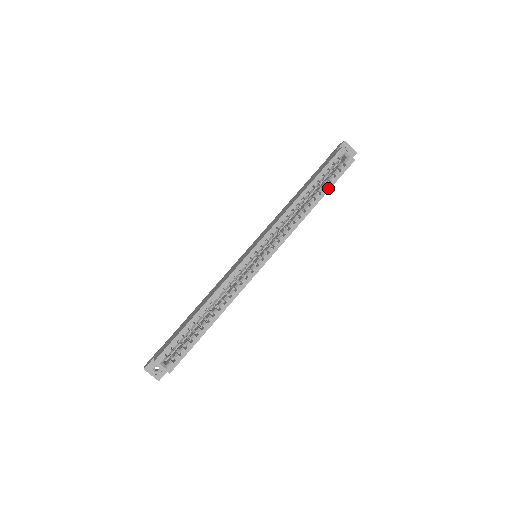
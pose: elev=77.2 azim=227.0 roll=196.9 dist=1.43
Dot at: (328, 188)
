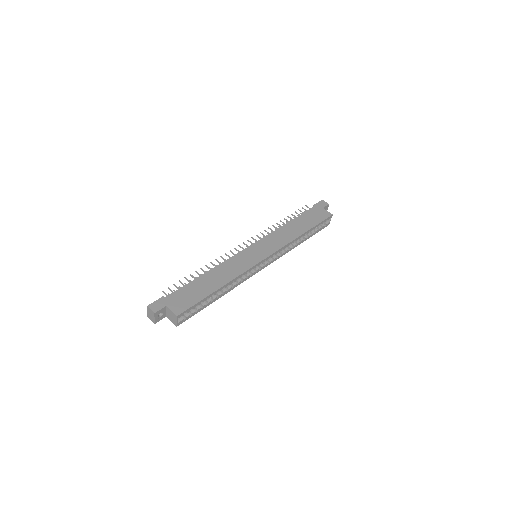
Dot at: (312, 235)
